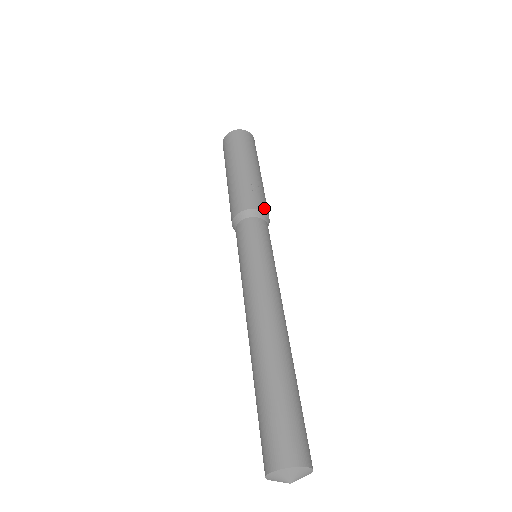
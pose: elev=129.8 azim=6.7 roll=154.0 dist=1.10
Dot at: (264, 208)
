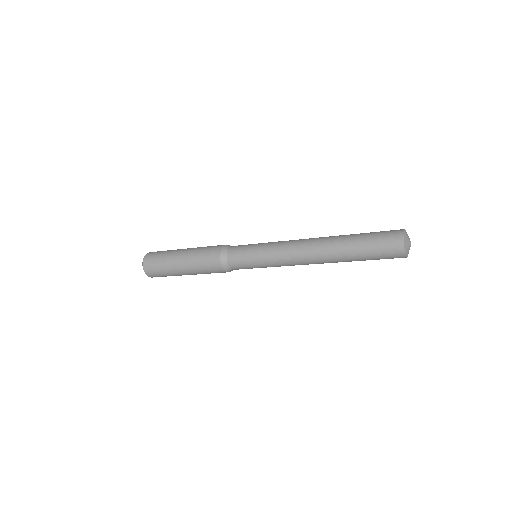
Dot at: occluded
